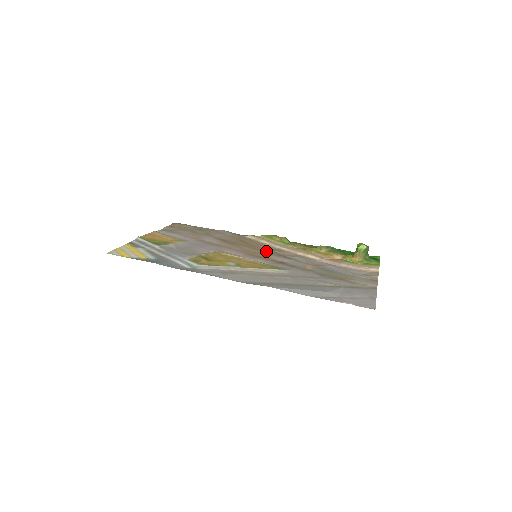
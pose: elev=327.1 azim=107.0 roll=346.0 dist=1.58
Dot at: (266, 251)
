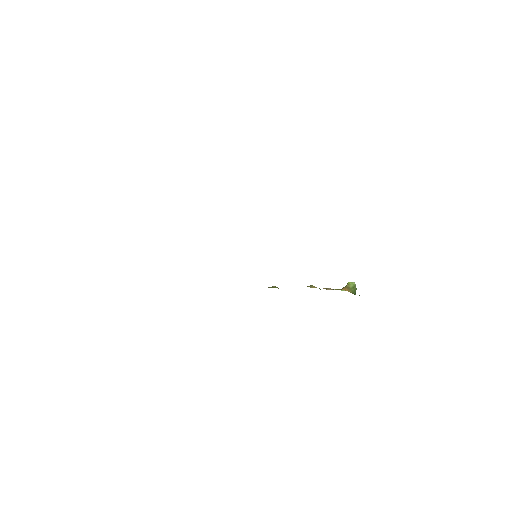
Dot at: occluded
